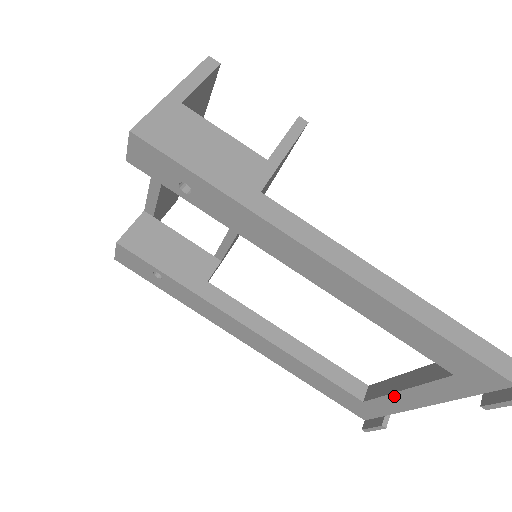
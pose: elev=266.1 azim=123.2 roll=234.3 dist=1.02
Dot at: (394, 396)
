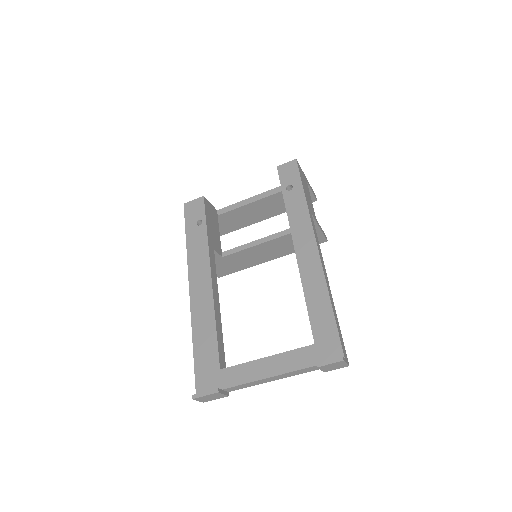
Dot at: (254, 363)
